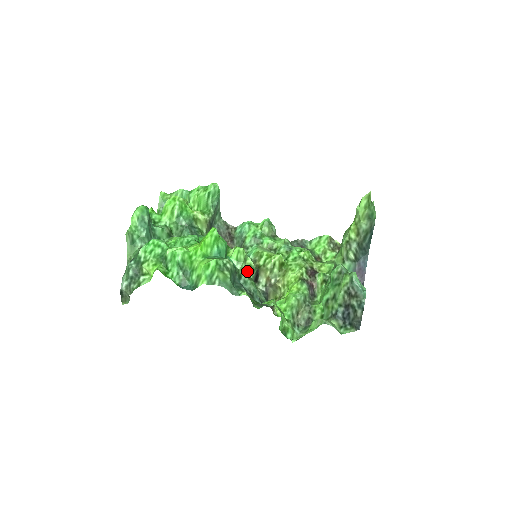
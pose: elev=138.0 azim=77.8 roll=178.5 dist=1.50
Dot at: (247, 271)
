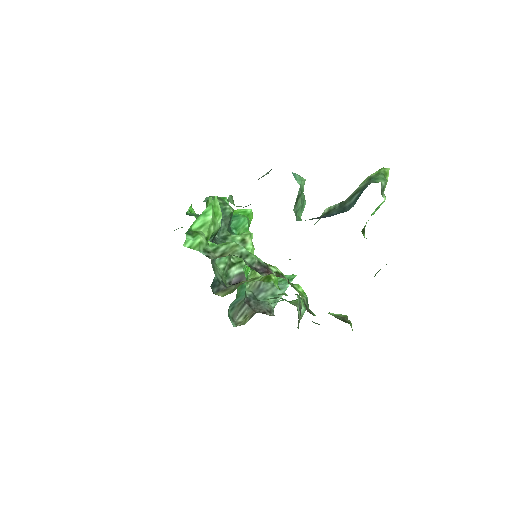
Dot at: occluded
